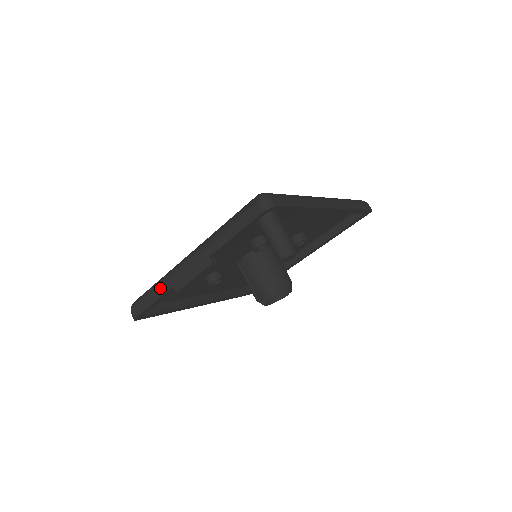
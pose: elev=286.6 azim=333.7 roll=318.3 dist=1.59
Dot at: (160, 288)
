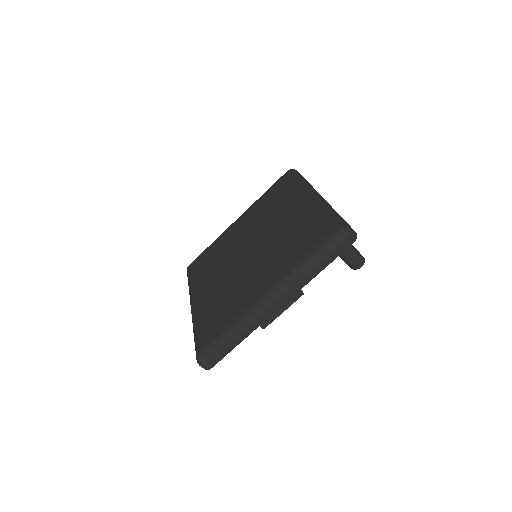
Dot at: (242, 333)
